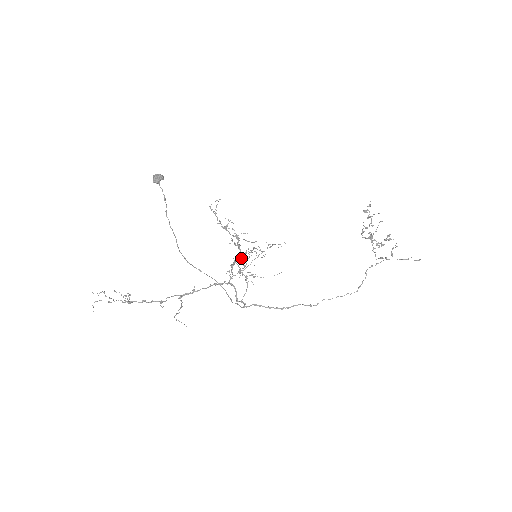
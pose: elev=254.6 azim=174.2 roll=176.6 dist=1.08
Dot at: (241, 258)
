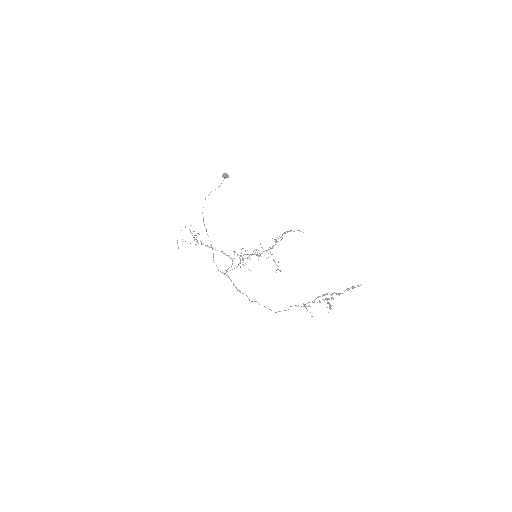
Dot at: occluded
